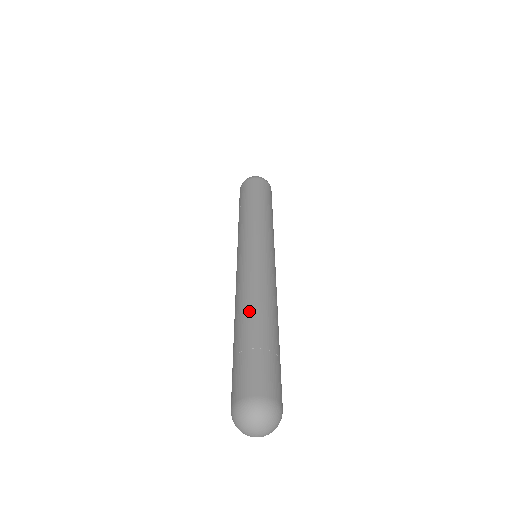
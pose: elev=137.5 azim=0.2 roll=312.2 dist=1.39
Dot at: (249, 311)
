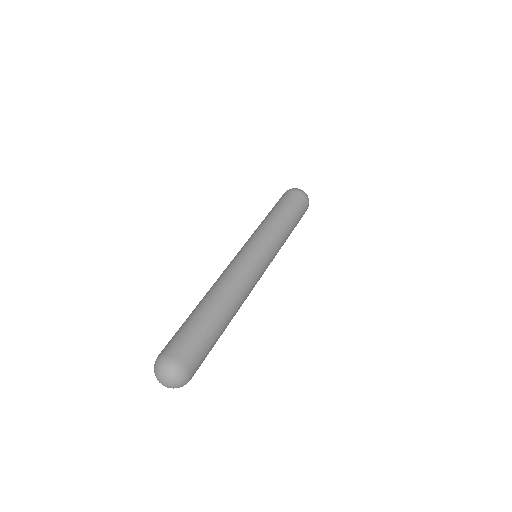
Dot at: (211, 296)
